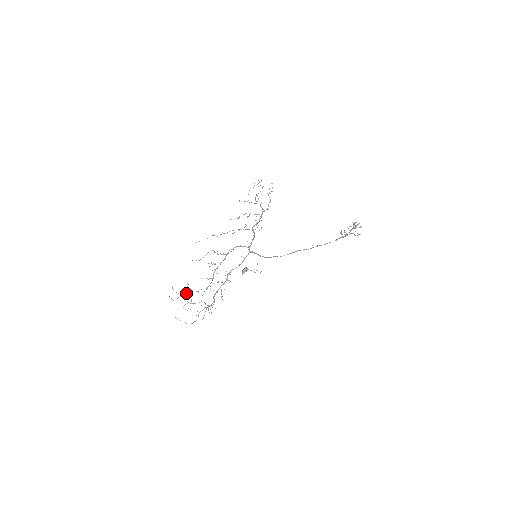
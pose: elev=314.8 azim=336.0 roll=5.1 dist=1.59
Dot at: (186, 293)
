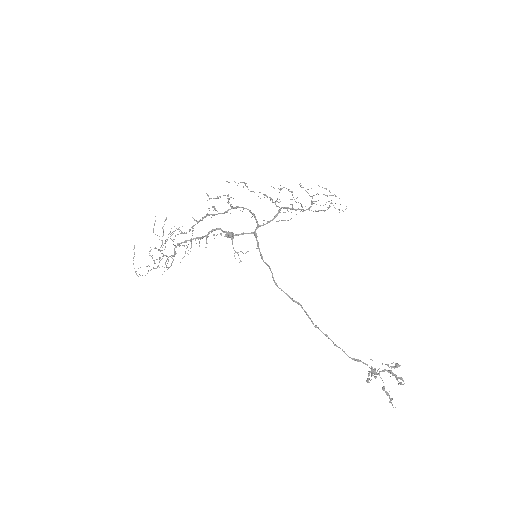
Dot at: occluded
